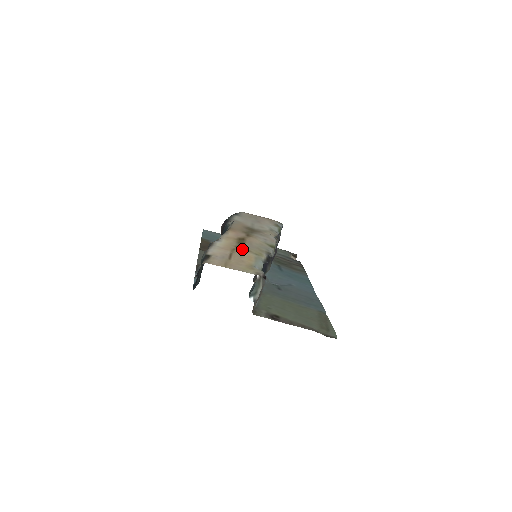
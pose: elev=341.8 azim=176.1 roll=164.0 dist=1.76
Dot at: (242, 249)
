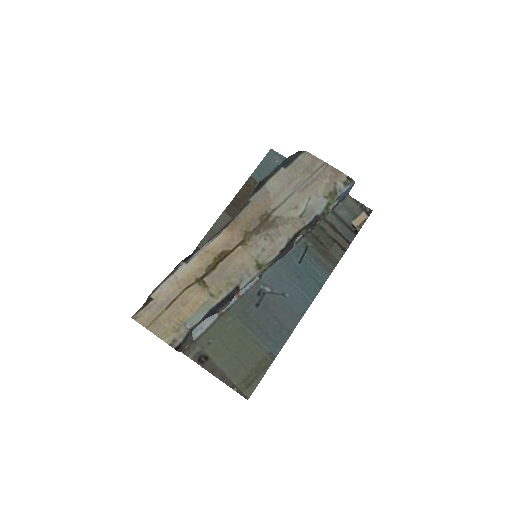
Dot at: (199, 286)
